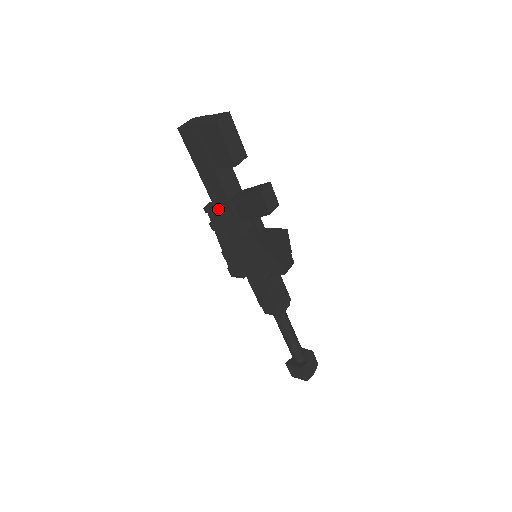
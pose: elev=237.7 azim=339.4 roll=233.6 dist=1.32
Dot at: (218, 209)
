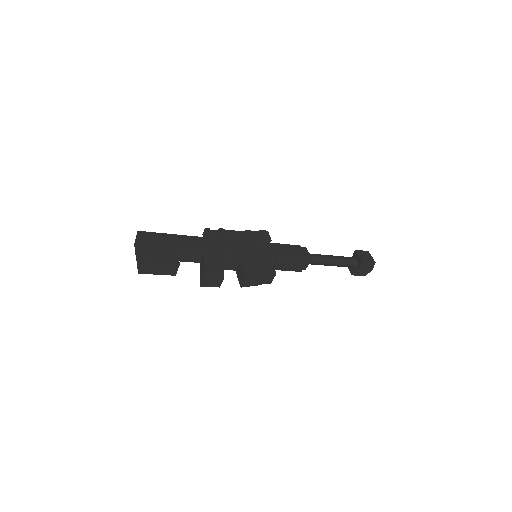
Dot at: occluded
